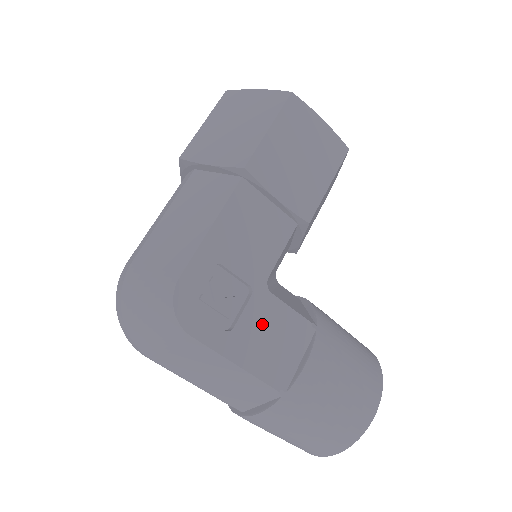
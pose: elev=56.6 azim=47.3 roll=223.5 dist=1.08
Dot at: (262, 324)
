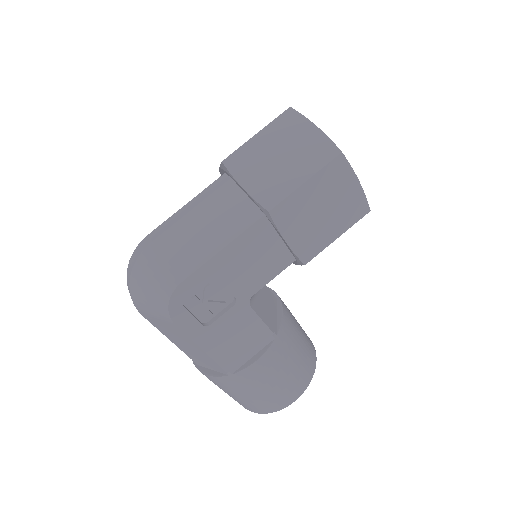
Dot at: (234, 327)
